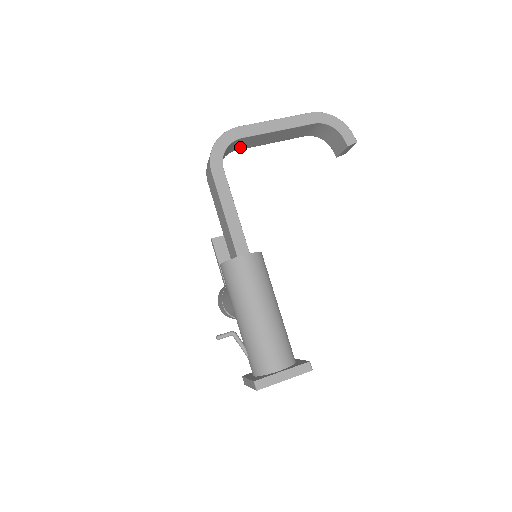
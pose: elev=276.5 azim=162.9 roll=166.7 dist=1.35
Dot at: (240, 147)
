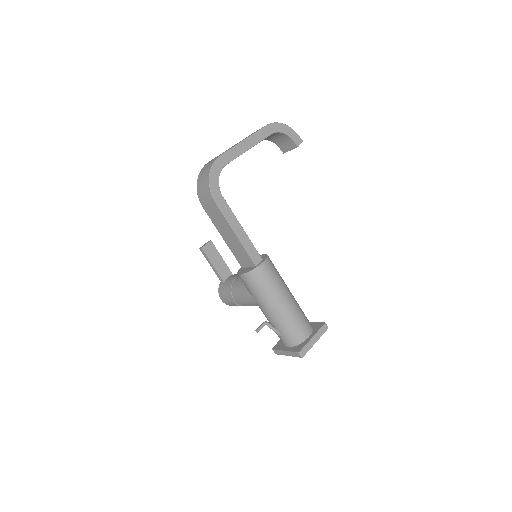
Dot at: occluded
